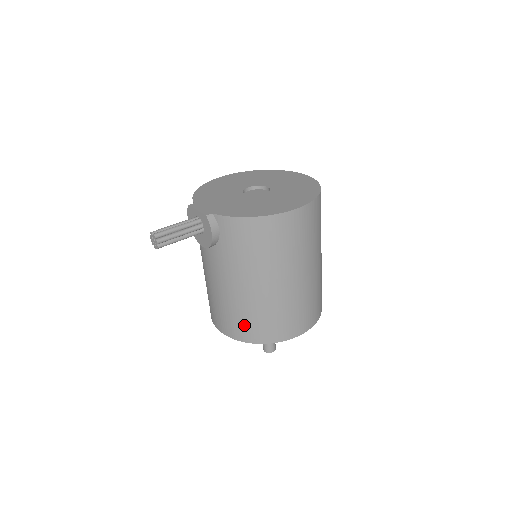
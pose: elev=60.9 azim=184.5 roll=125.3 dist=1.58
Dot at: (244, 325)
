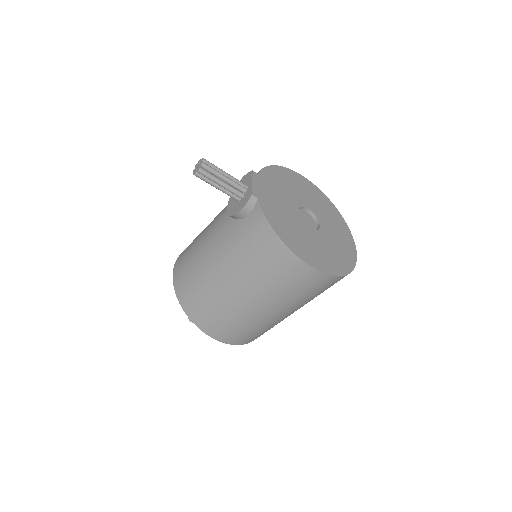
Dot at: (190, 289)
